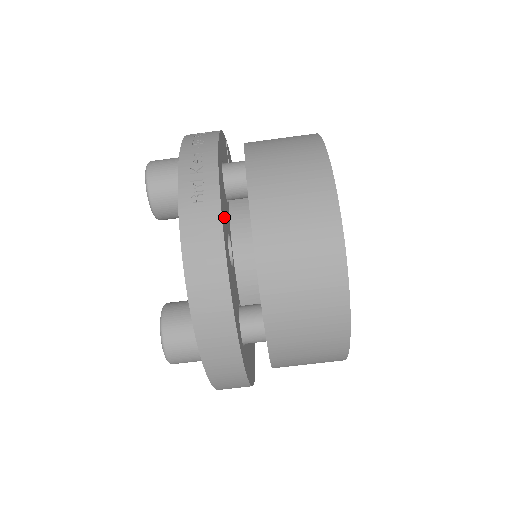
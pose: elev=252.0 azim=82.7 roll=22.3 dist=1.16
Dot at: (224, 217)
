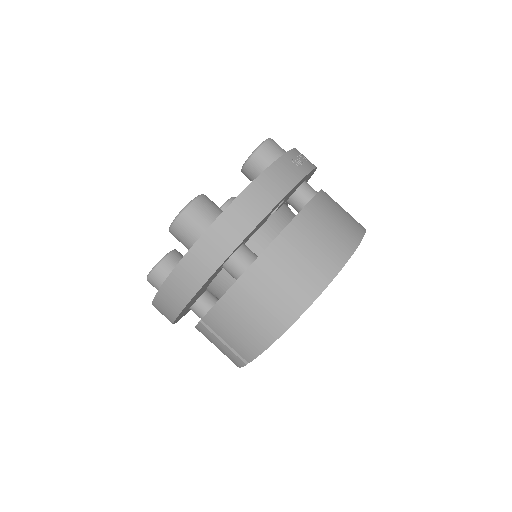
Dot at: (295, 188)
